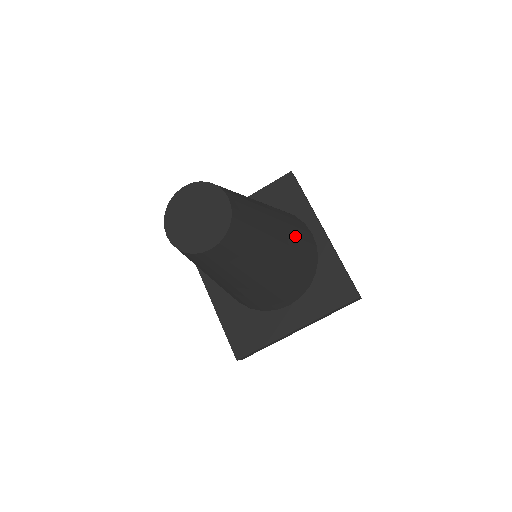
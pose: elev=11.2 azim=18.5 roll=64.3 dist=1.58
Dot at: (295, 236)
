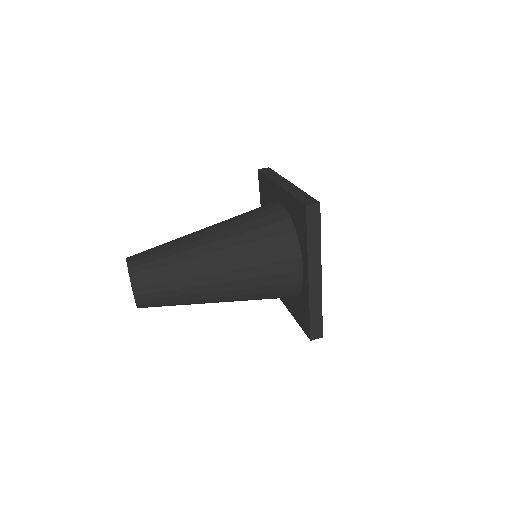
Dot at: (249, 287)
